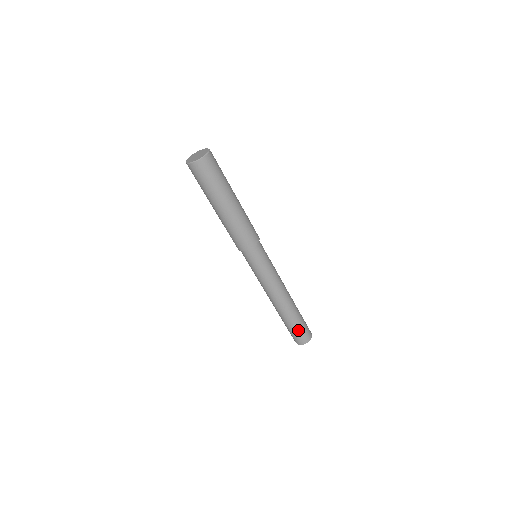
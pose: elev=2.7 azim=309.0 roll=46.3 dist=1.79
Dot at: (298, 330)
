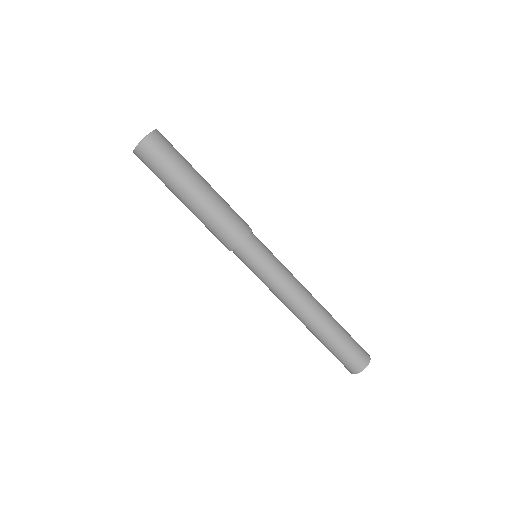
Dot at: (349, 347)
